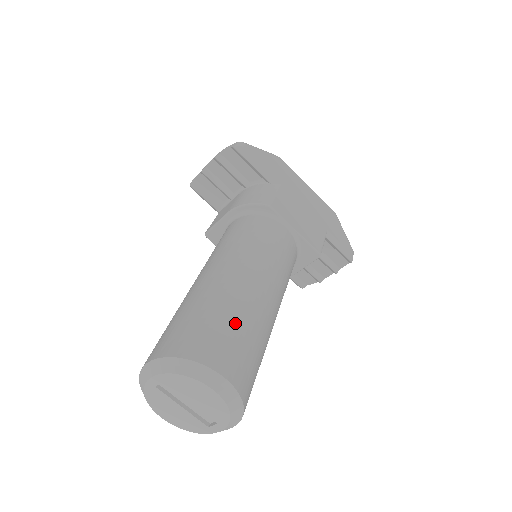
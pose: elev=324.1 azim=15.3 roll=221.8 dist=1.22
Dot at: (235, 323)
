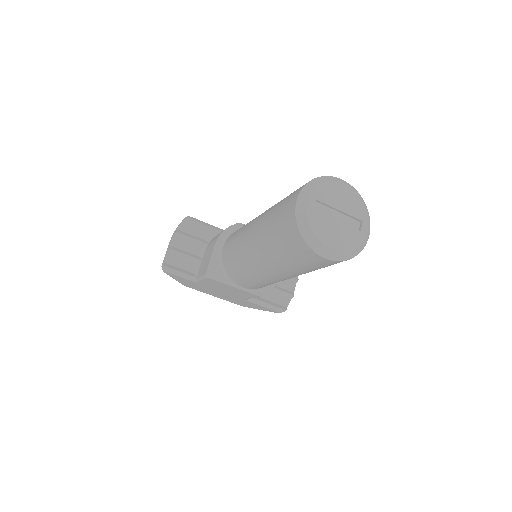
Dot at: occluded
